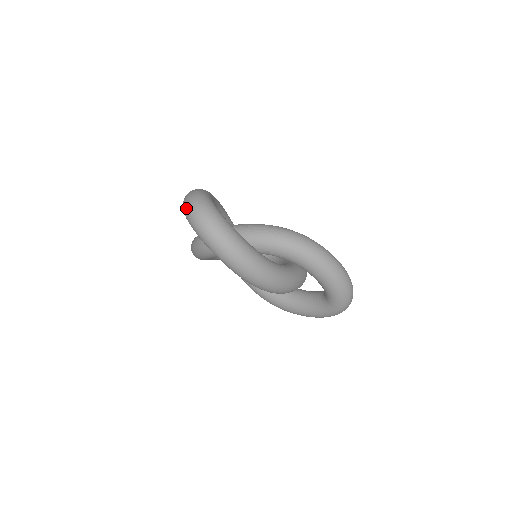
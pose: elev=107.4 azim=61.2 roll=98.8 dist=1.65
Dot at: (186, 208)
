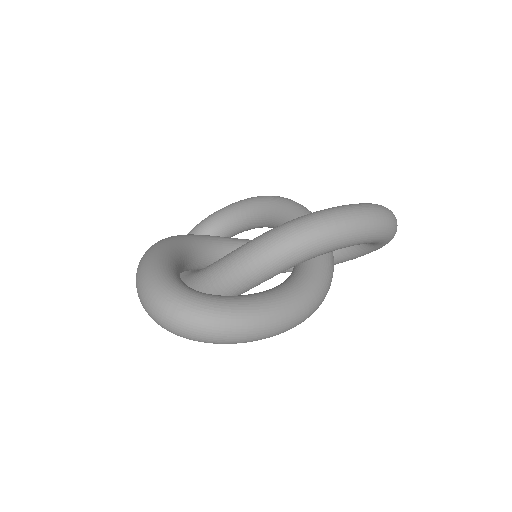
Dot at: (160, 325)
